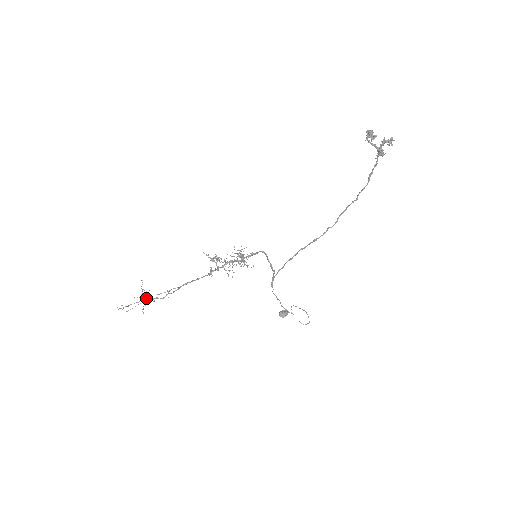
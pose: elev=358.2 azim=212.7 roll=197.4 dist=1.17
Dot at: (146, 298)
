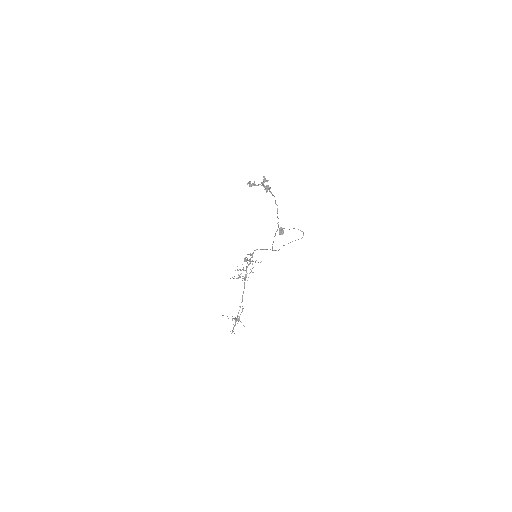
Dot at: (237, 320)
